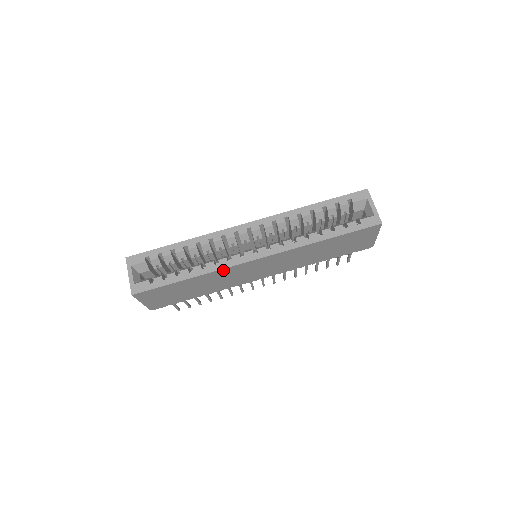
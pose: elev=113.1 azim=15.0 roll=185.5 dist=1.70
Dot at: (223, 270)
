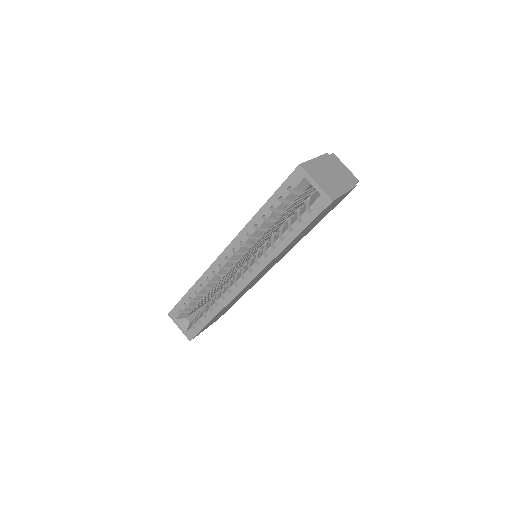
Dot at: (232, 300)
